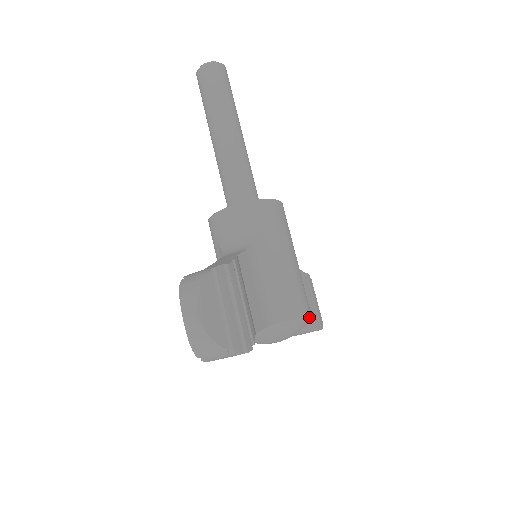
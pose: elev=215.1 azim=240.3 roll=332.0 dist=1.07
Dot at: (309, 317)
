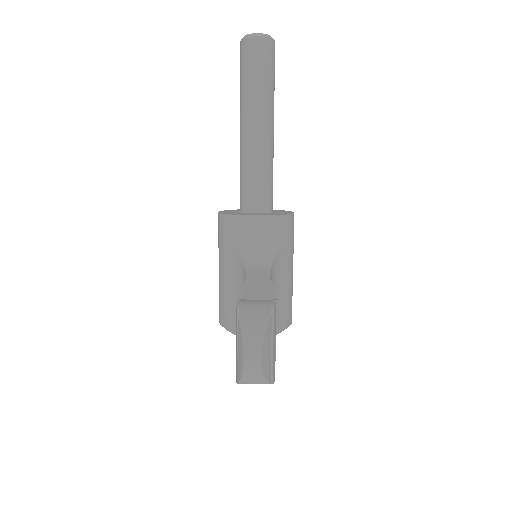
Dot at: occluded
